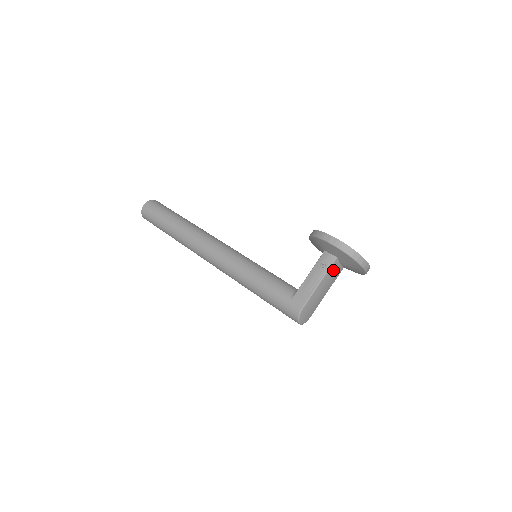
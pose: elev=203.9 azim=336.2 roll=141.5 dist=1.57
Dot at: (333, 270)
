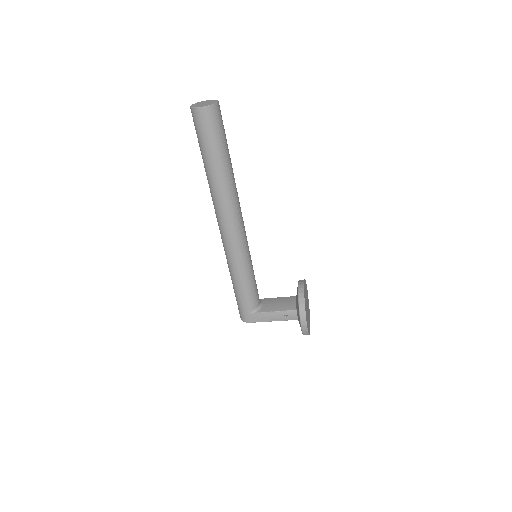
Dot at: occluded
